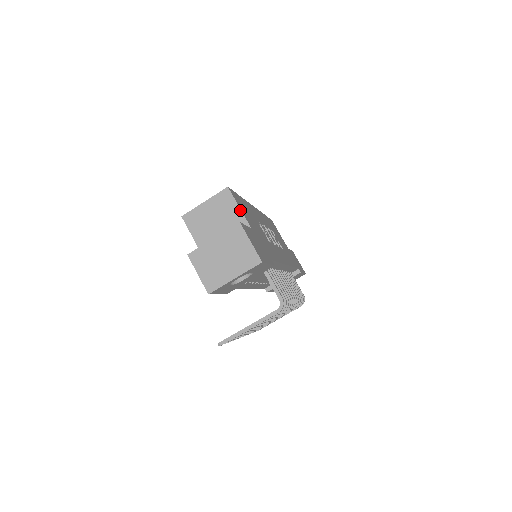
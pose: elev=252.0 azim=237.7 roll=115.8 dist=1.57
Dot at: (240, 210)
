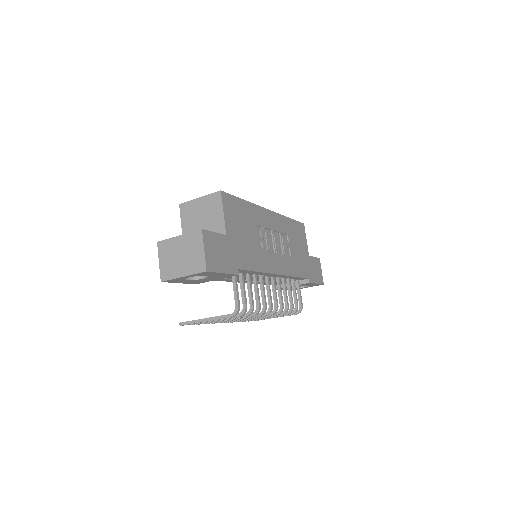
Dot at: (223, 215)
